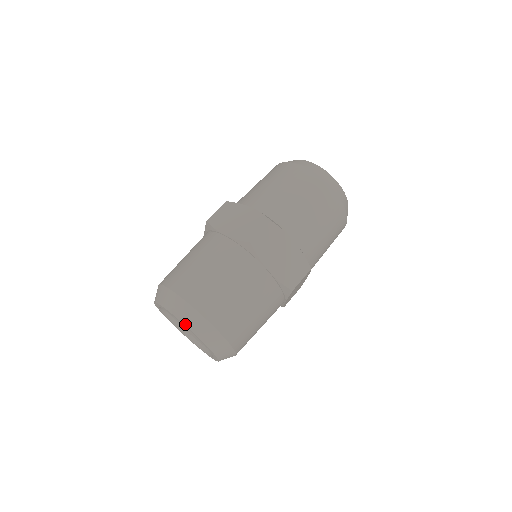
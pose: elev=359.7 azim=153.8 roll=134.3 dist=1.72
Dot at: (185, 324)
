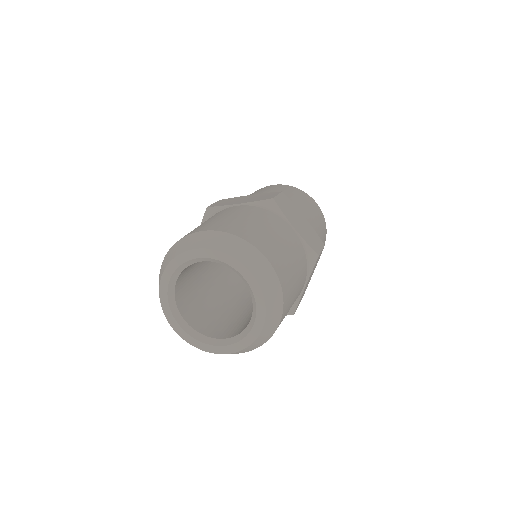
Dot at: (230, 254)
